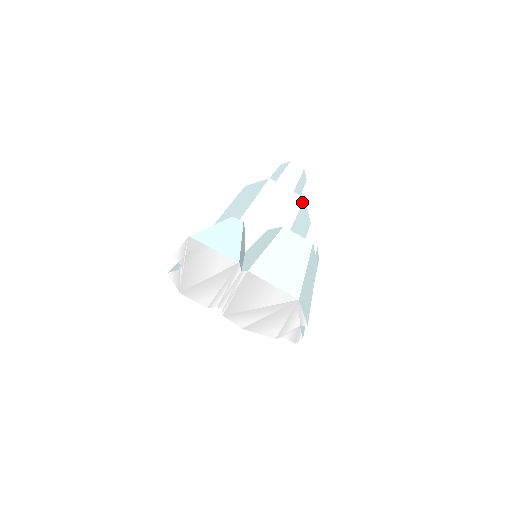
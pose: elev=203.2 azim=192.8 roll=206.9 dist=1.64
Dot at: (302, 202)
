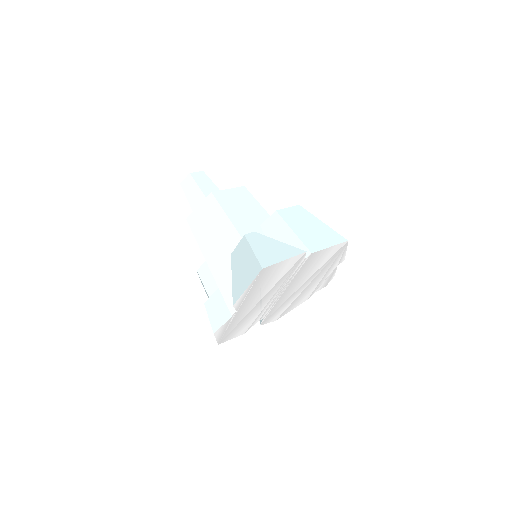
Dot at: (247, 190)
